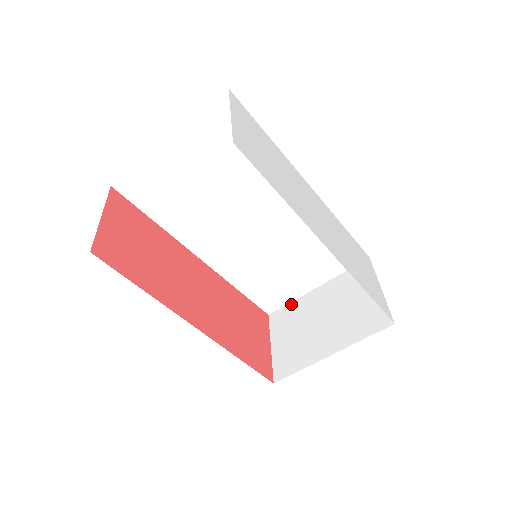
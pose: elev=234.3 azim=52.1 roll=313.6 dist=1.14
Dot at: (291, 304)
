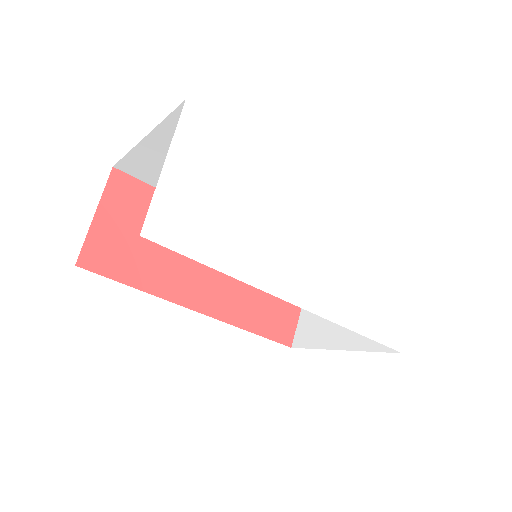
Dot at: occluded
